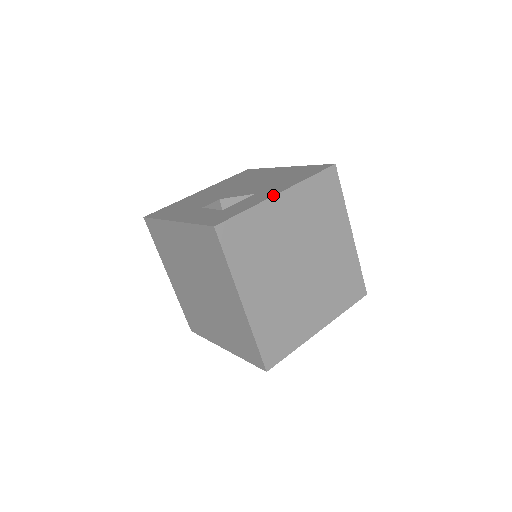
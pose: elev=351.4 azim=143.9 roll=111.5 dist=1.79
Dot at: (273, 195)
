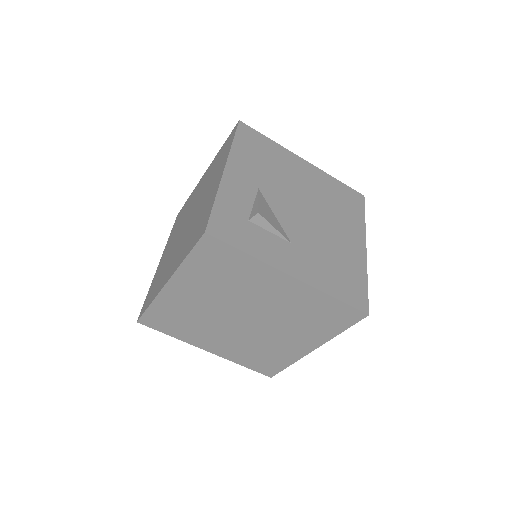
Dot at: (284, 271)
